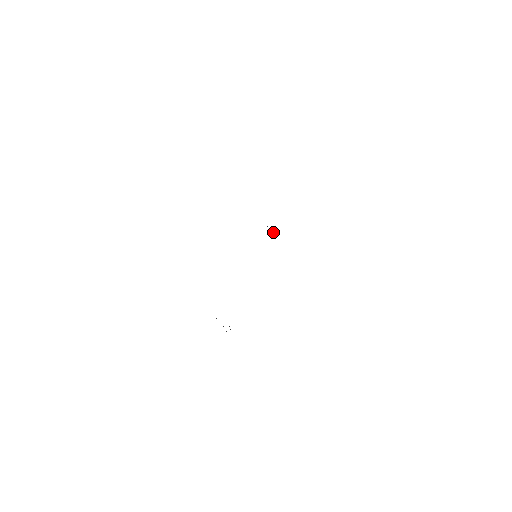
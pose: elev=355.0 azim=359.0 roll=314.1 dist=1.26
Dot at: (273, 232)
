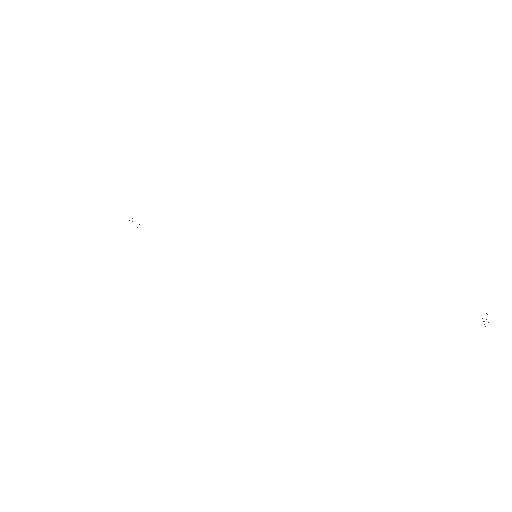
Dot at: occluded
